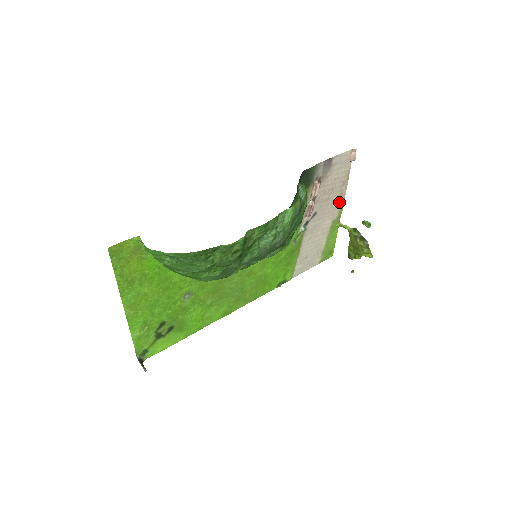
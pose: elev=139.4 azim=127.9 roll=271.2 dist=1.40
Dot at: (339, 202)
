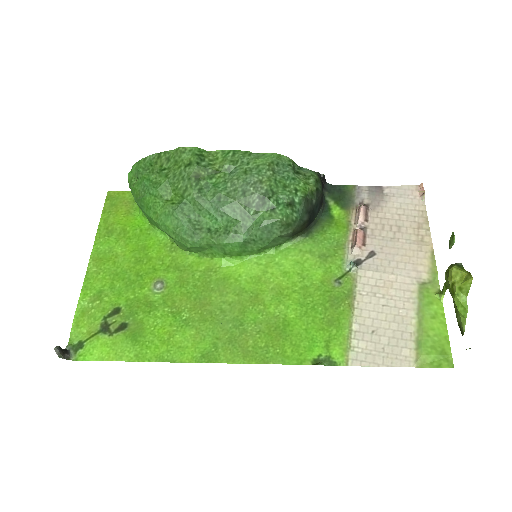
Dot at: (423, 254)
